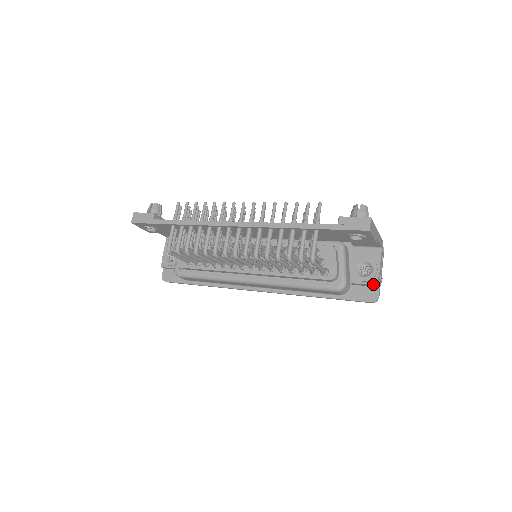
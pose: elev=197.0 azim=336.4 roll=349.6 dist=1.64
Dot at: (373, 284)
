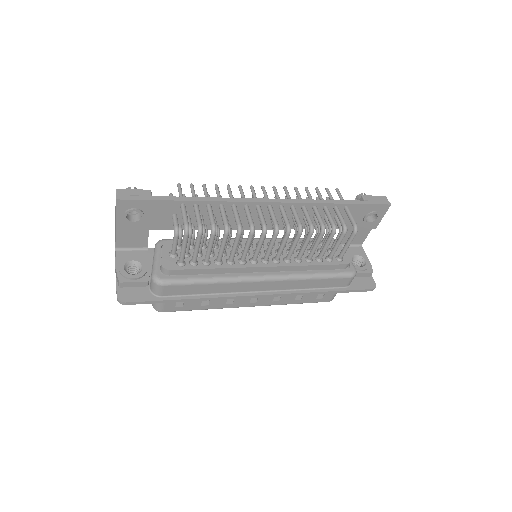
Dot at: (371, 272)
